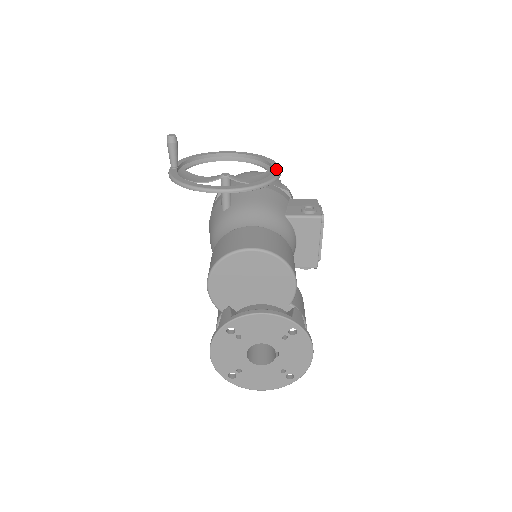
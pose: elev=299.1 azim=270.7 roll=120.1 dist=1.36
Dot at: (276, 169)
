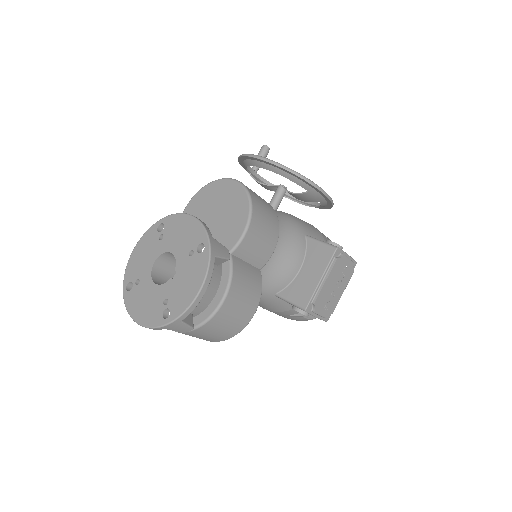
Dot at: occluded
